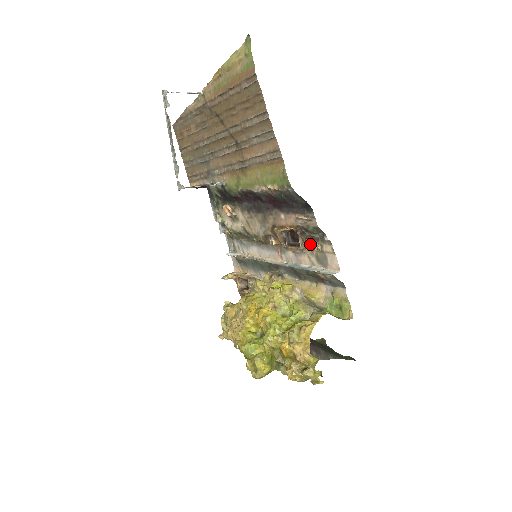
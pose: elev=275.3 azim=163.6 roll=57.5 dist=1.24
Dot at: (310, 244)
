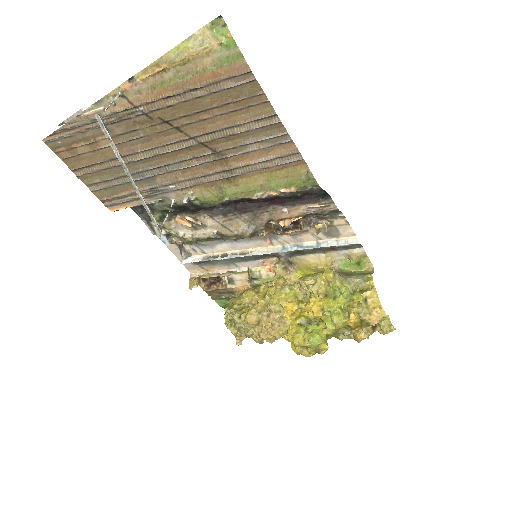
Dot at: (326, 226)
